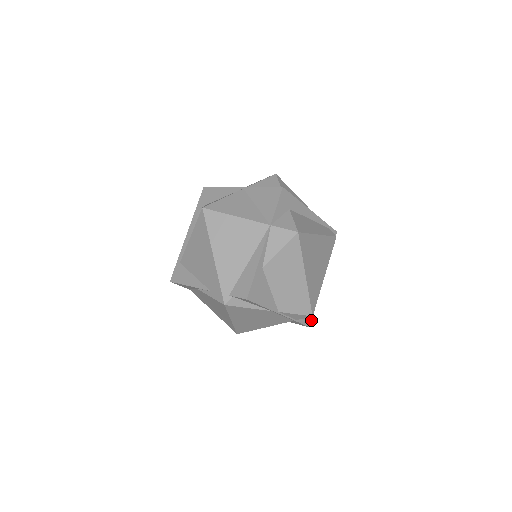
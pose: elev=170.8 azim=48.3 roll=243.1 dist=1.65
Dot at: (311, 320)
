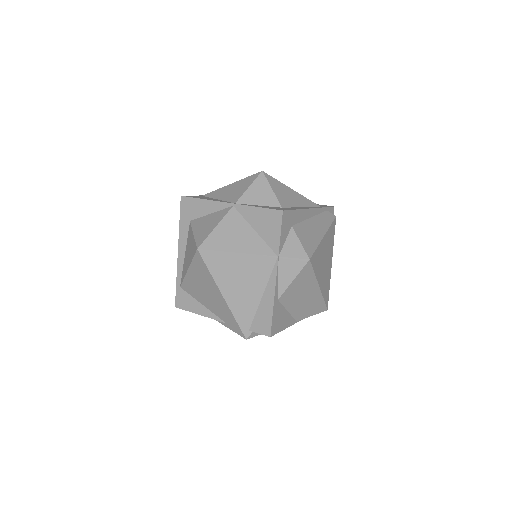
Dot at: occluded
